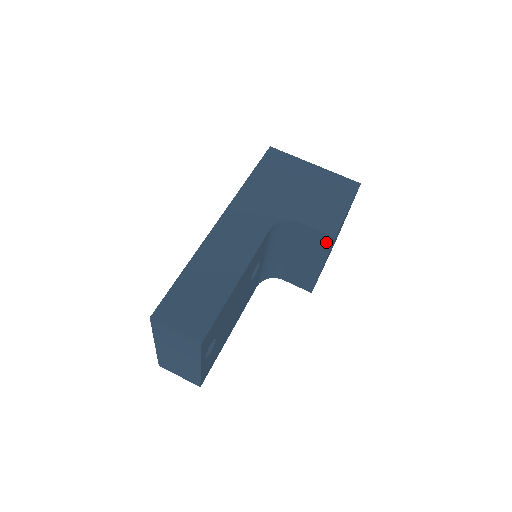
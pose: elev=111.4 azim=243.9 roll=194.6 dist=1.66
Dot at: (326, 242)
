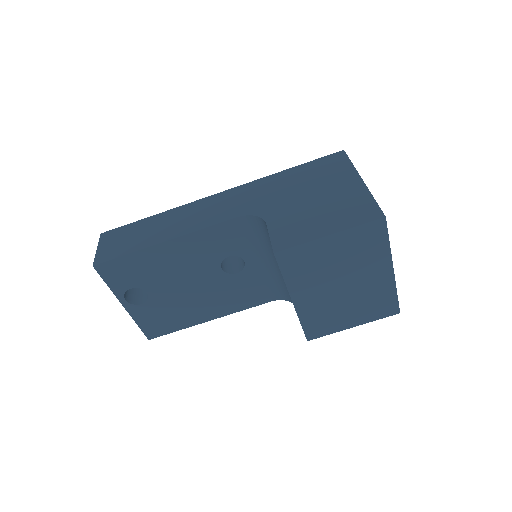
Dot at: occluded
